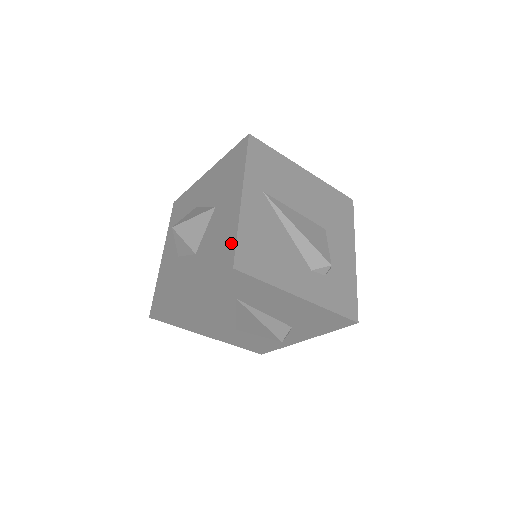
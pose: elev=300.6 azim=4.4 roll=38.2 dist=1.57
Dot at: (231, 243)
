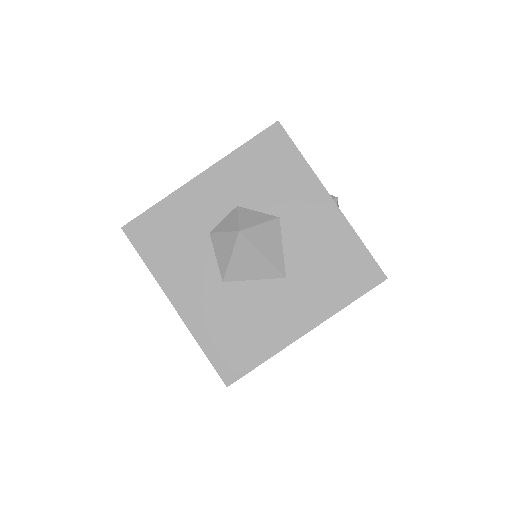
Dot at: (251, 360)
